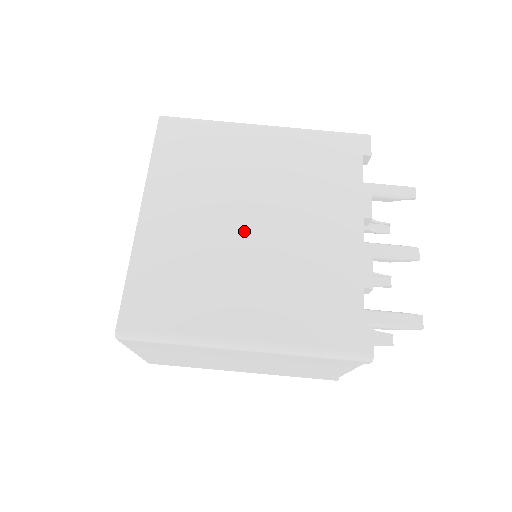
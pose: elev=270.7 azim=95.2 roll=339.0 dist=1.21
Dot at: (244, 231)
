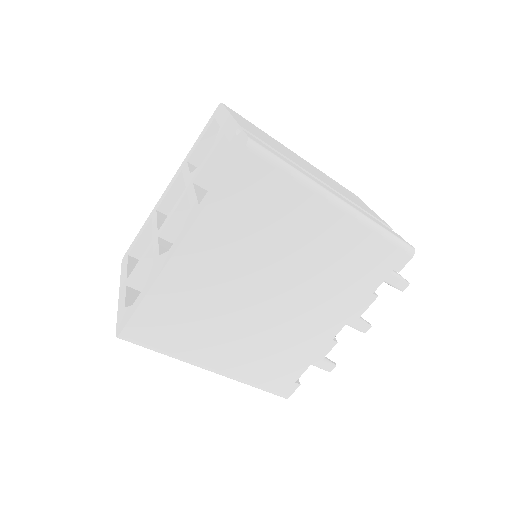
Dot at: (258, 297)
